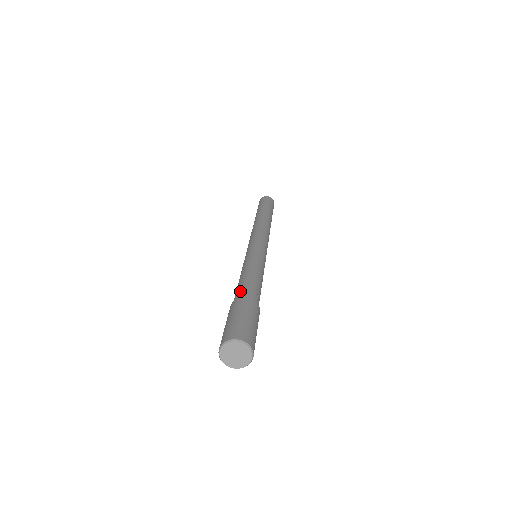
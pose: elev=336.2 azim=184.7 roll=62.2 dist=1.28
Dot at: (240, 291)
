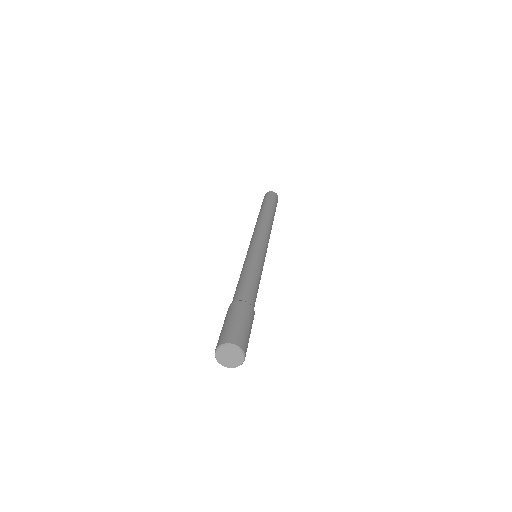
Dot at: (237, 294)
